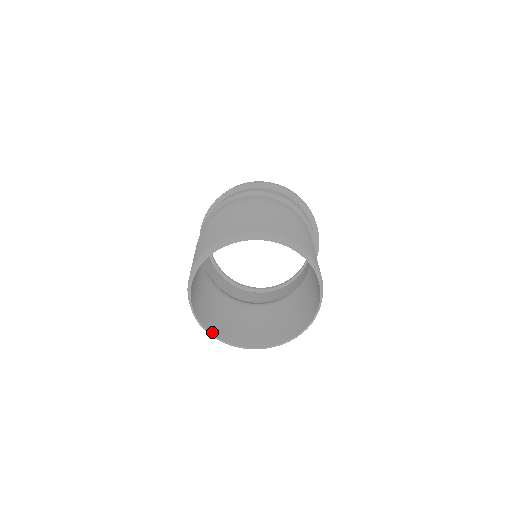
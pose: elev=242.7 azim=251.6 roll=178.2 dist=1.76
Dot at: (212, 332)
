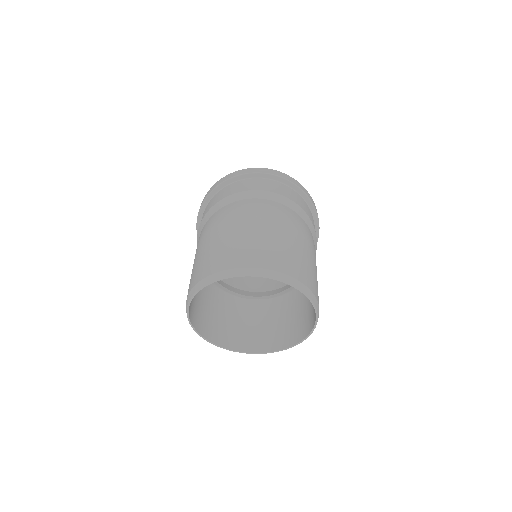
Dot at: (197, 329)
